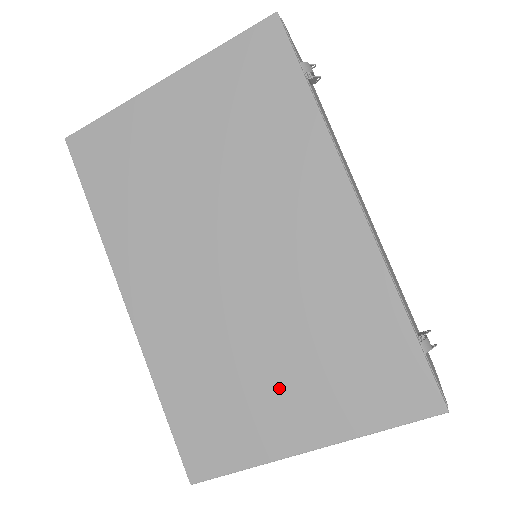
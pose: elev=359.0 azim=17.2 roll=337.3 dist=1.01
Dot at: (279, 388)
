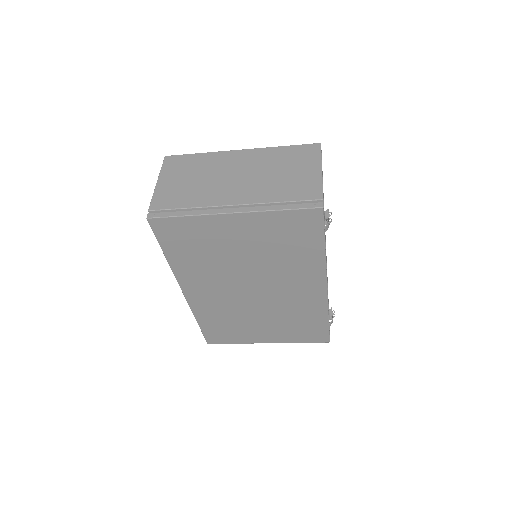
Dot at: (261, 328)
